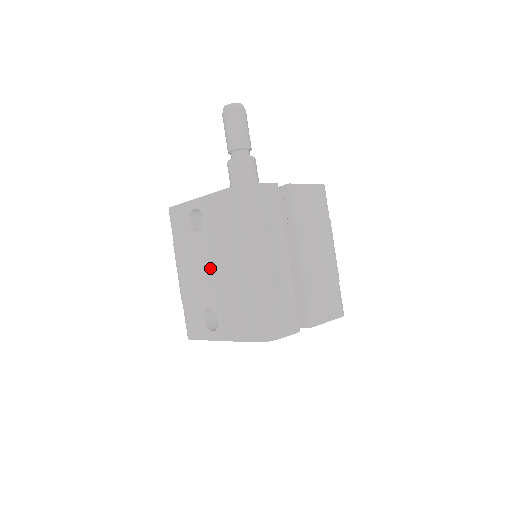
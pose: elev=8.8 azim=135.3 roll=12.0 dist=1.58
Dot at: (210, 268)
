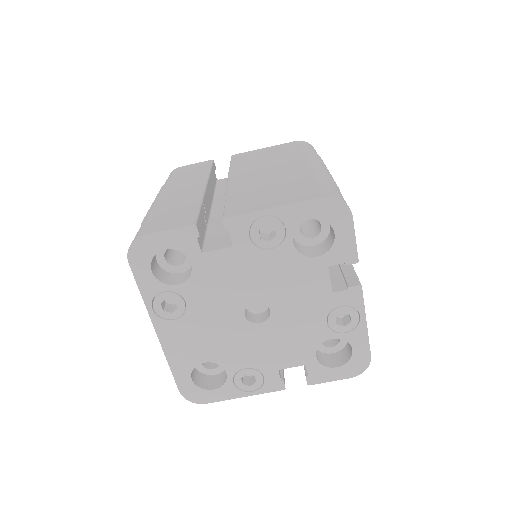
Dot at: occluded
